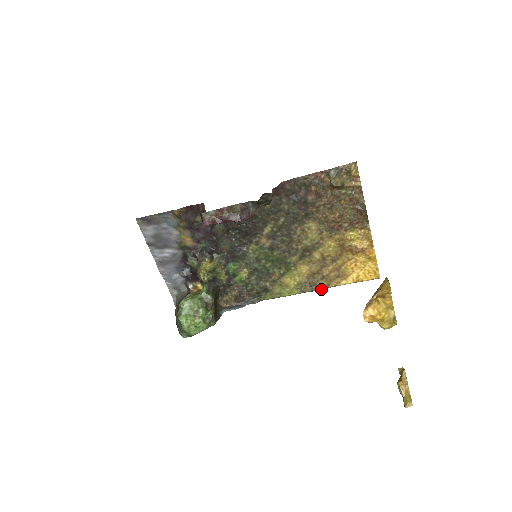
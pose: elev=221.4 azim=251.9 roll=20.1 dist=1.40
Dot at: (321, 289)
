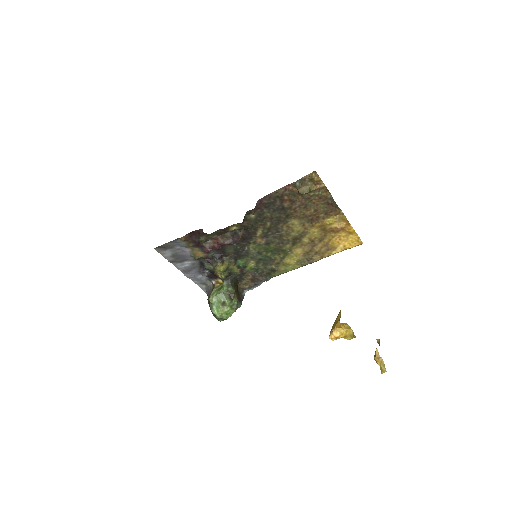
Dot at: occluded
